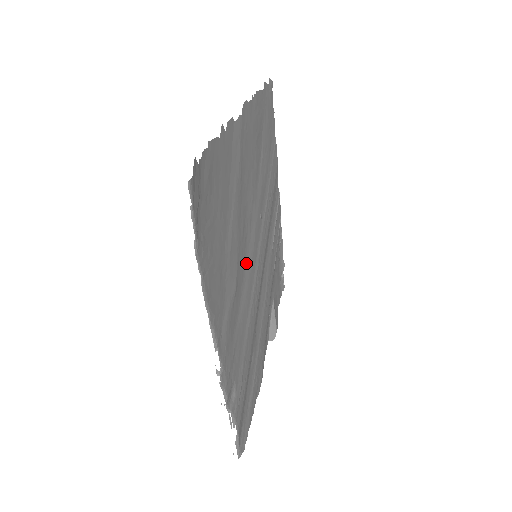
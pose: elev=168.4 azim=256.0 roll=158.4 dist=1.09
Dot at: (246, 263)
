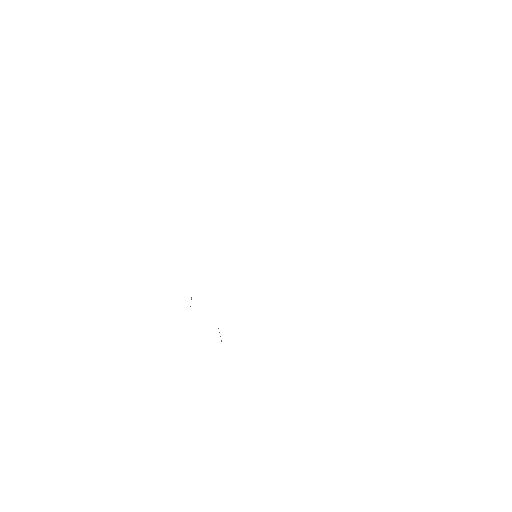
Dot at: occluded
